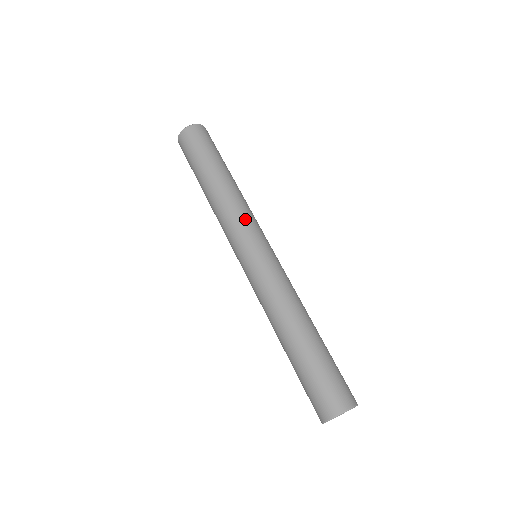
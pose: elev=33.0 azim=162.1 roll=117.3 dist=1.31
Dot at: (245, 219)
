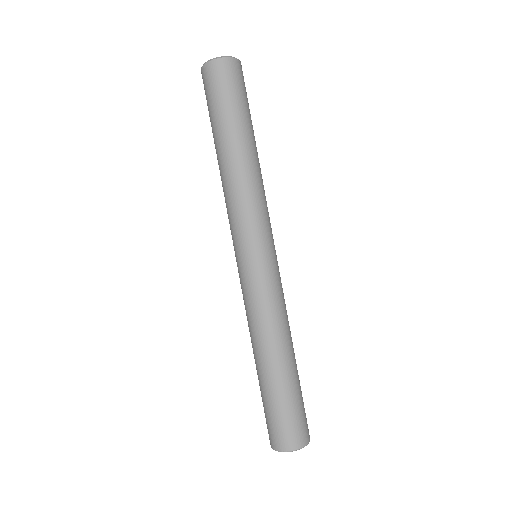
Dot at: (268, 213)
